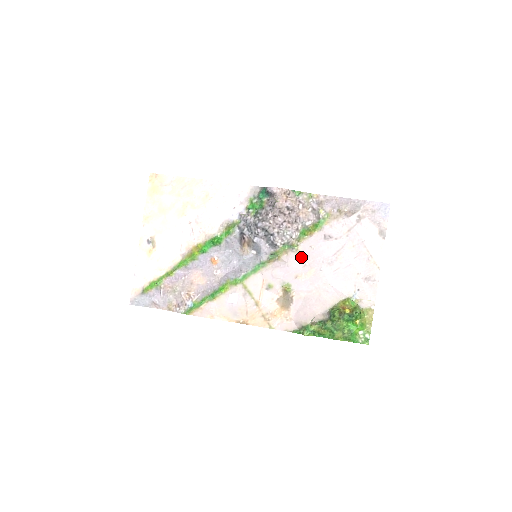
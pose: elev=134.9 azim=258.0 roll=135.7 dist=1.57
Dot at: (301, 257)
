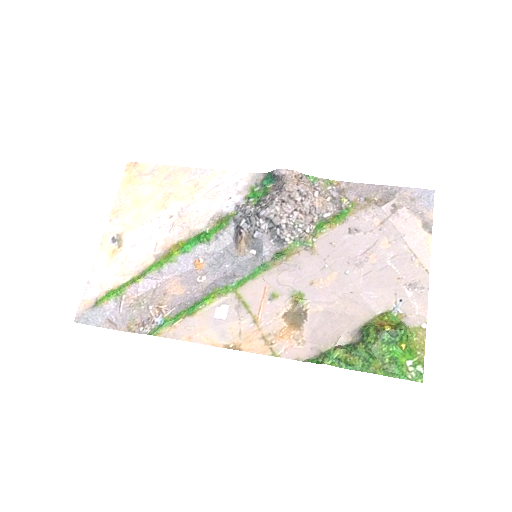
Dot at: (318, 257)
